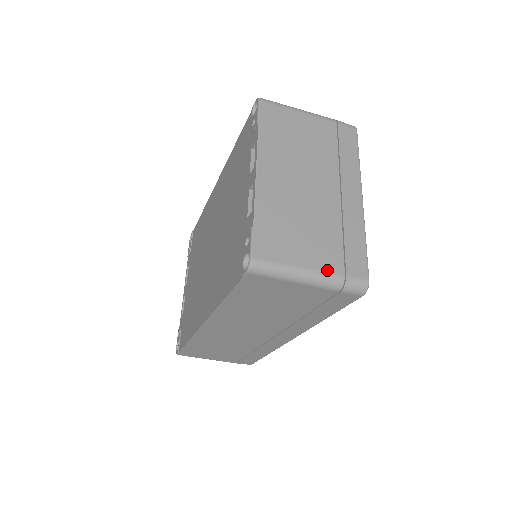
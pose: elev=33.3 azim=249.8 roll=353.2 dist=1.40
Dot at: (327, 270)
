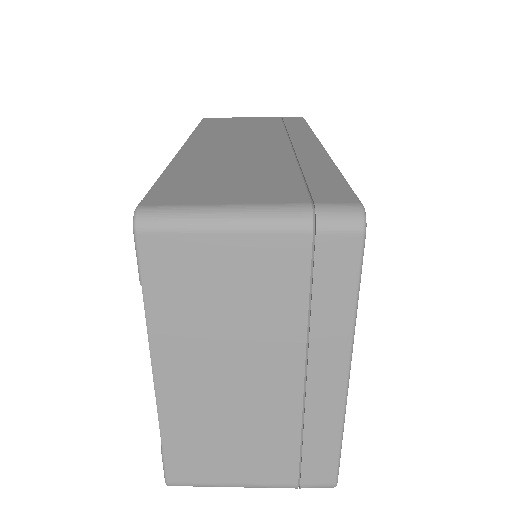
Dot at: (271, 483)
